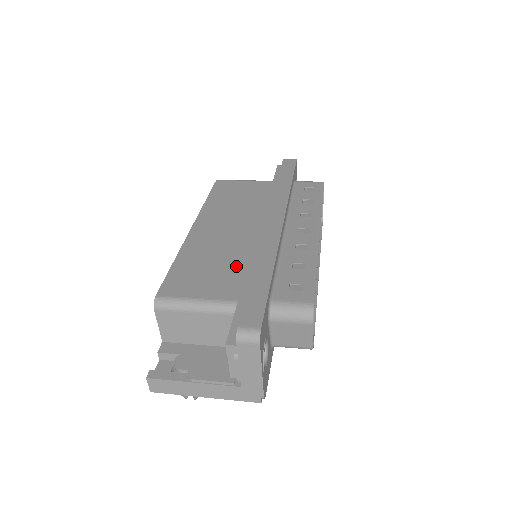
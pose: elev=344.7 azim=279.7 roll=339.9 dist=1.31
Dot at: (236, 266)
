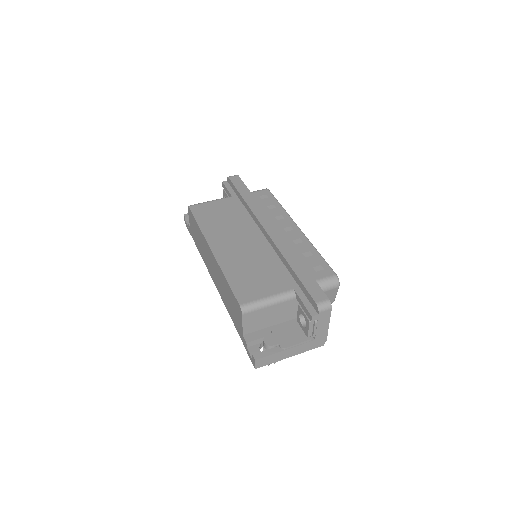
Dot at: (270, 267)
